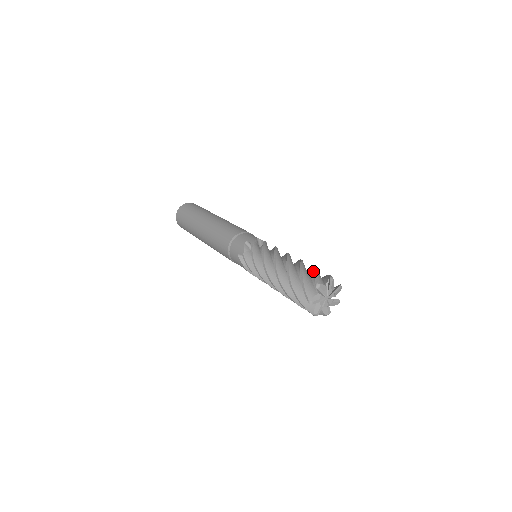
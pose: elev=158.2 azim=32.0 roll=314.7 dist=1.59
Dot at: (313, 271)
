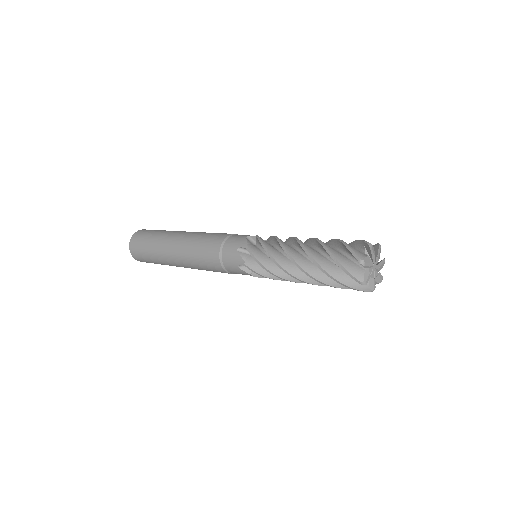
Dot at: (340, 245)
